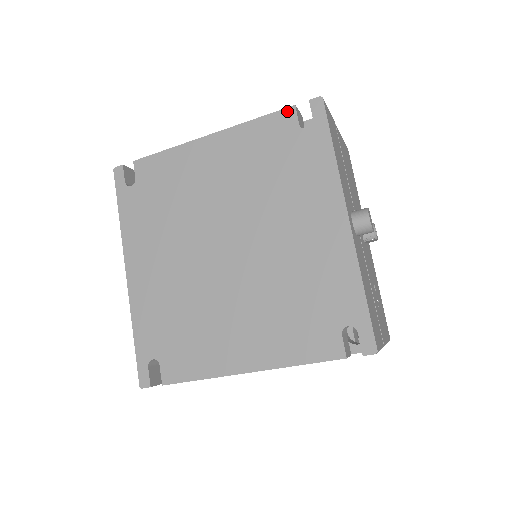
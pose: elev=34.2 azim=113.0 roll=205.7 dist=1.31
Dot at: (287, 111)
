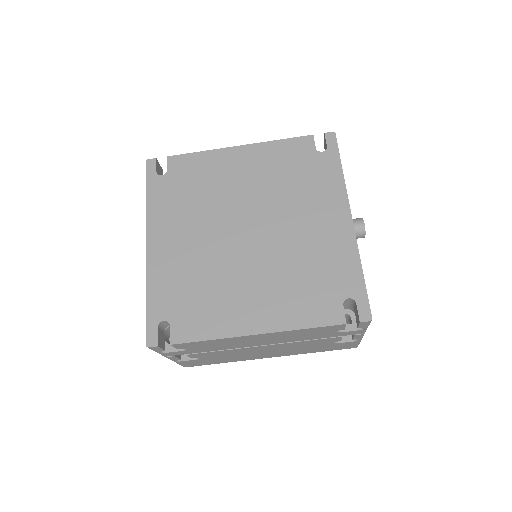
Dot at: (307, 138)
